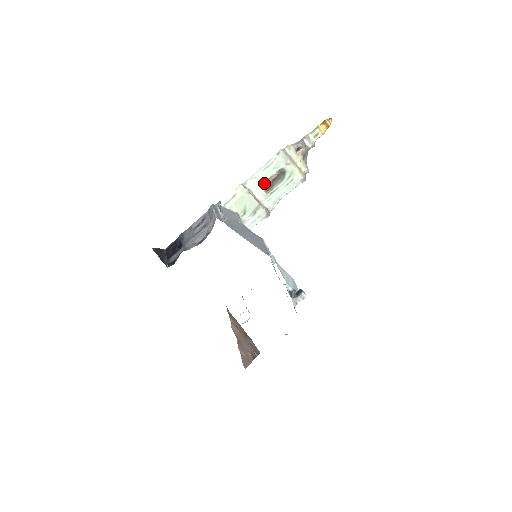
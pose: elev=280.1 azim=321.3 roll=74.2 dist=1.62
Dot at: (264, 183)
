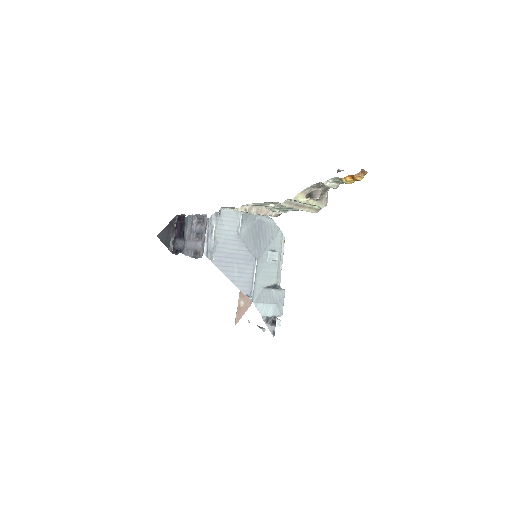
Dot at: occluded
